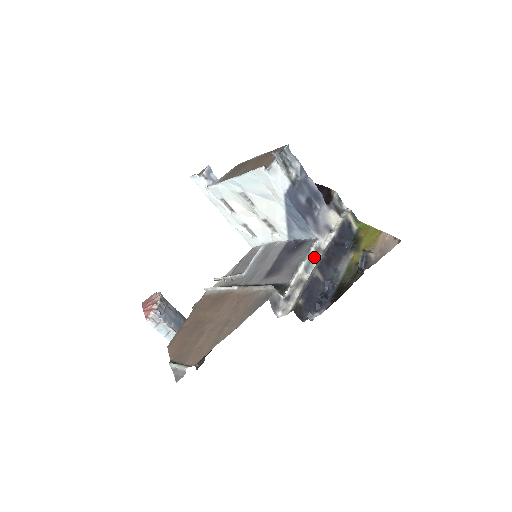
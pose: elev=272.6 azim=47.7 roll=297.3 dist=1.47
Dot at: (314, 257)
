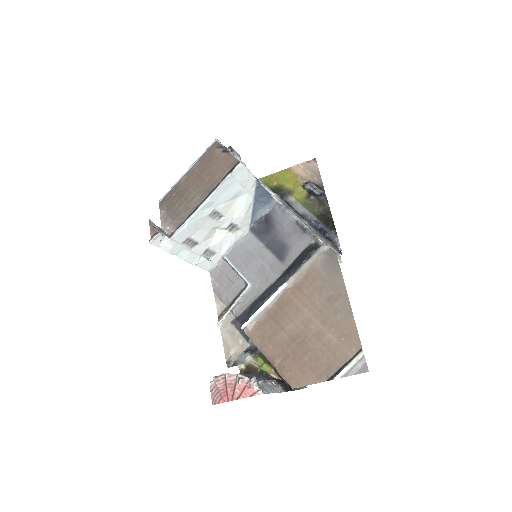
Dot at: occluded
